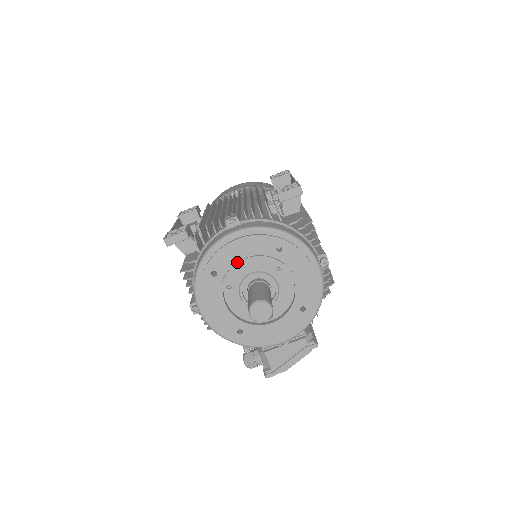
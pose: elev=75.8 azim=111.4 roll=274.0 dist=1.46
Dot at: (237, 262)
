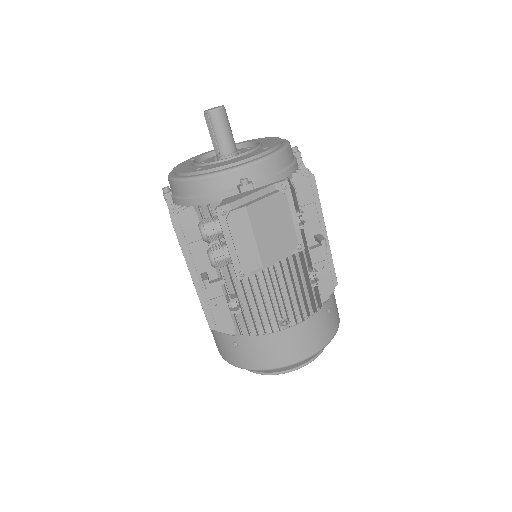
Dot at: (214, 151)
